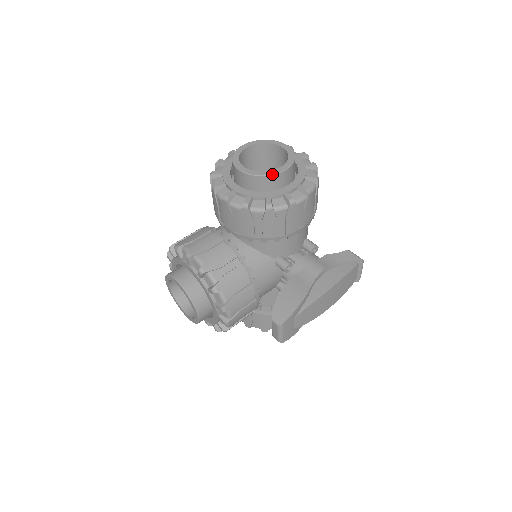
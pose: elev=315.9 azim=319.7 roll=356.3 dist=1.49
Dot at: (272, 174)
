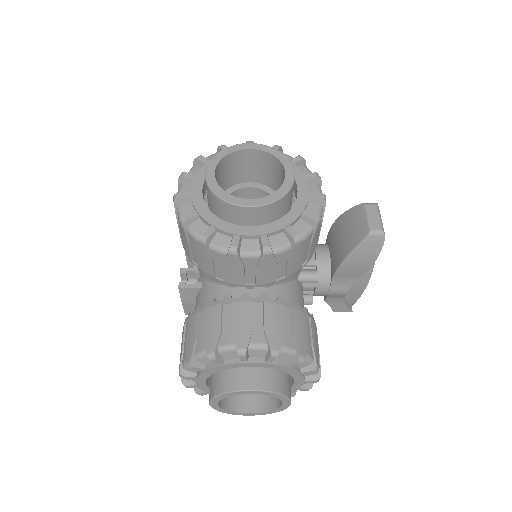
Dot at: occluded
